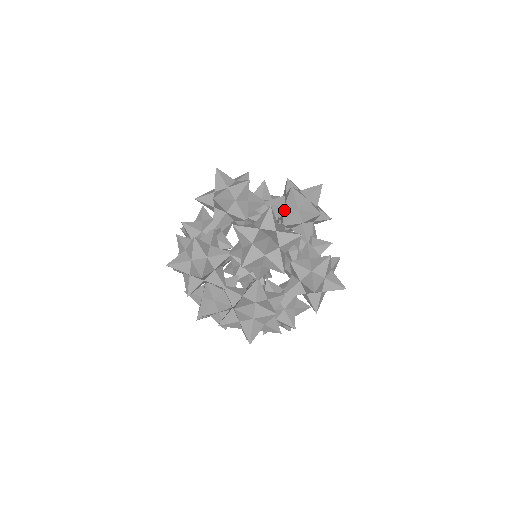
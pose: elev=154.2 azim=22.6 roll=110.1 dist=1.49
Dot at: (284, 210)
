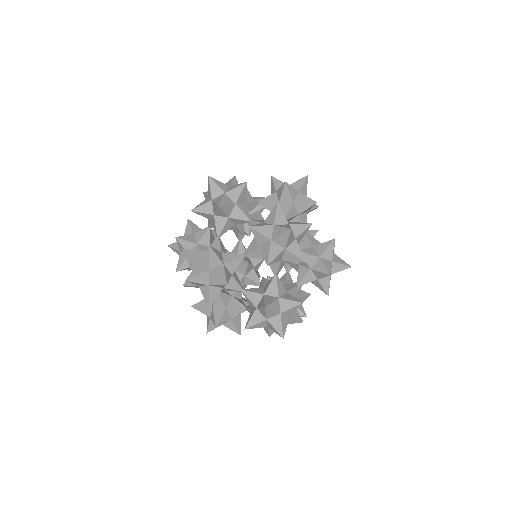
Dot at: occluded
